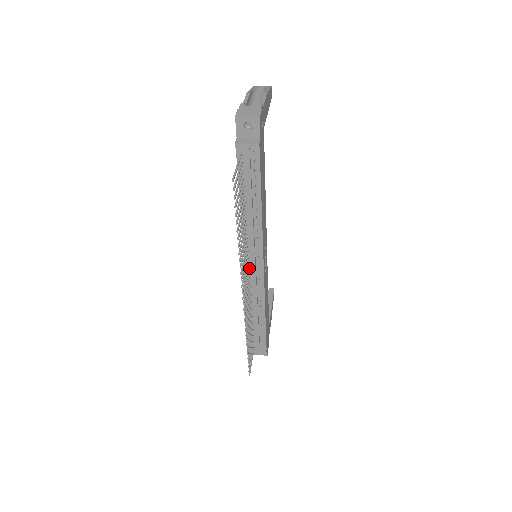
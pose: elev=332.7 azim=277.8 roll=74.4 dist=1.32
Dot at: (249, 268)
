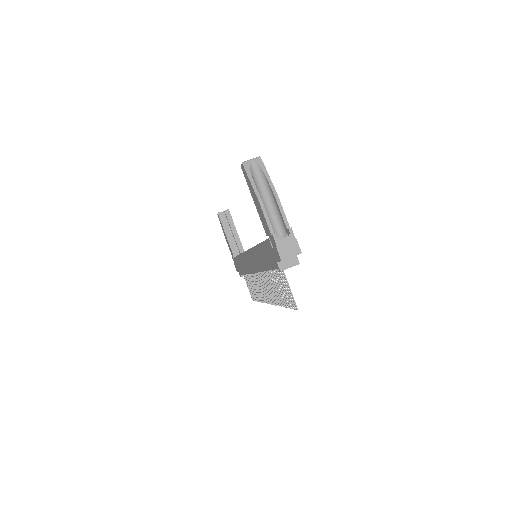
Dot at: (258, 272)
